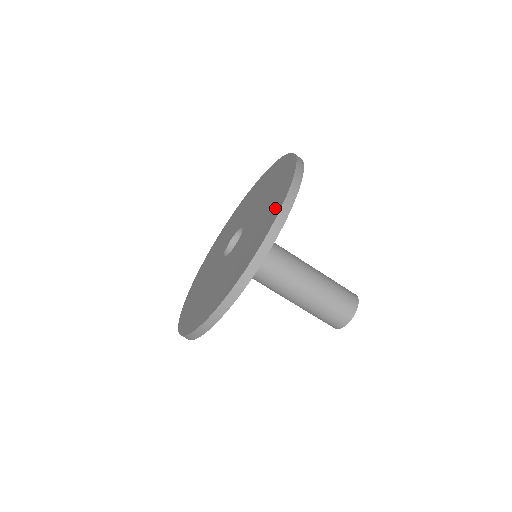
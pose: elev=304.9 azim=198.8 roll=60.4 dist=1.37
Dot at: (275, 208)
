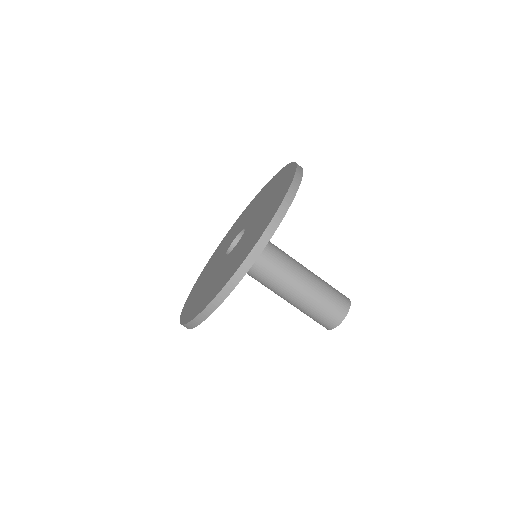
Dot at: (286, 181)
